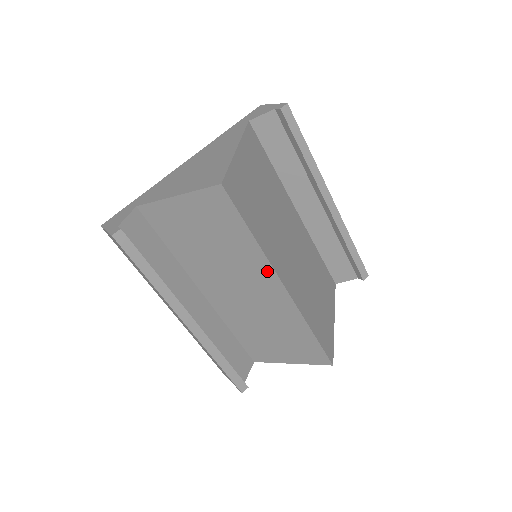
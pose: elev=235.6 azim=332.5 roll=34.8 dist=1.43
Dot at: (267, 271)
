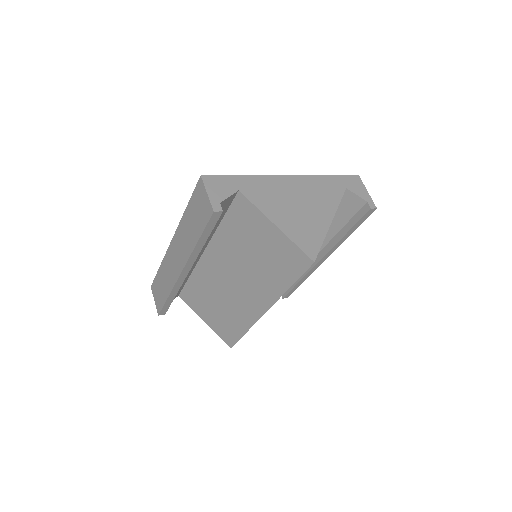
Dot at: (268, 299)
